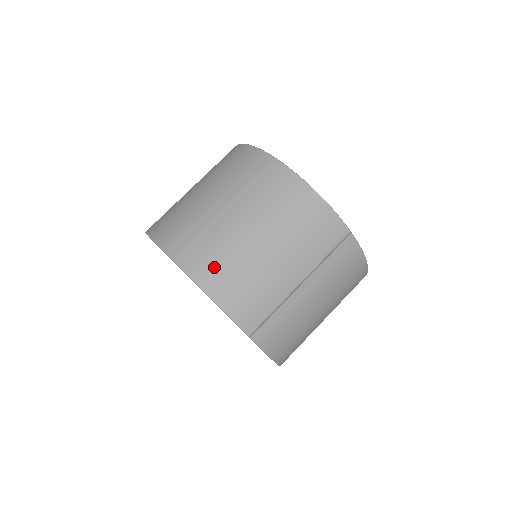
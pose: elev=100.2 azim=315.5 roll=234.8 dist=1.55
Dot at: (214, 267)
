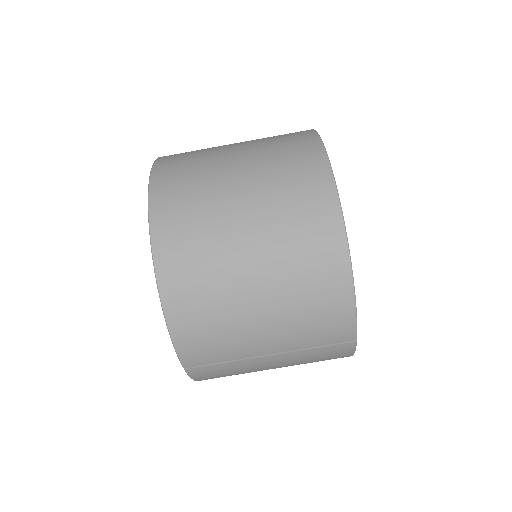
Dot at: (191, 295)
